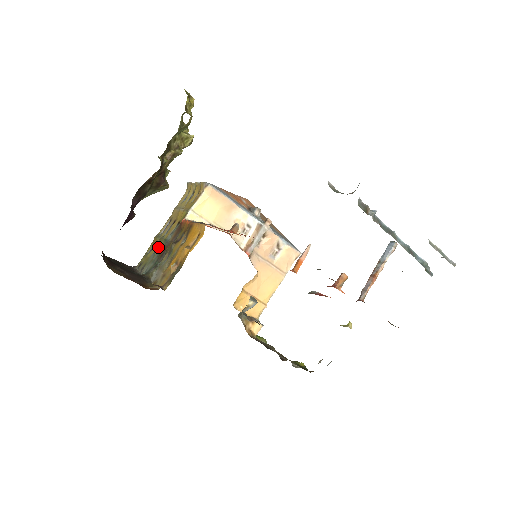
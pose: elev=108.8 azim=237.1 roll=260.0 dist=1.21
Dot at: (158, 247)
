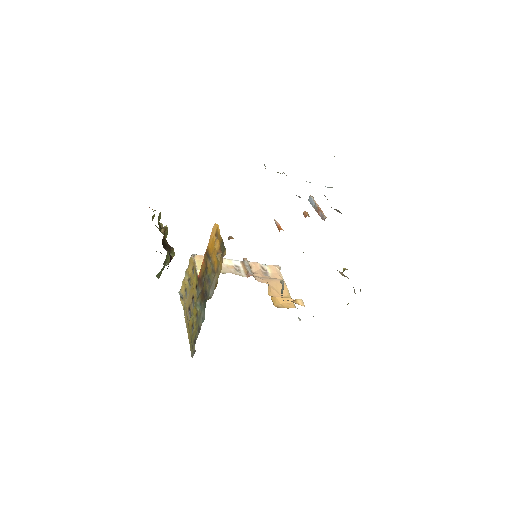
Dot at: (197, 306)
